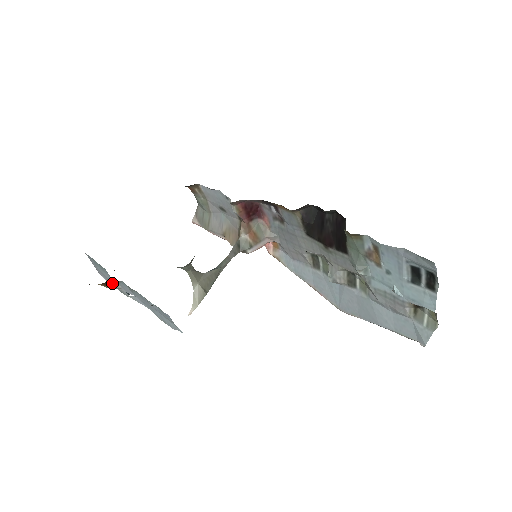
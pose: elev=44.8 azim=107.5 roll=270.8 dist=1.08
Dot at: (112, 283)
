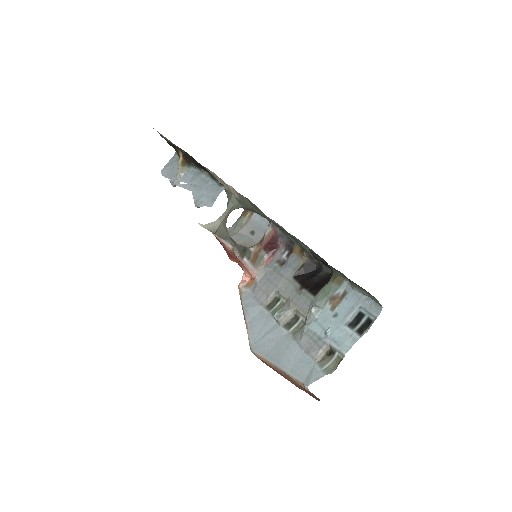
Dot at: (185, 167)
